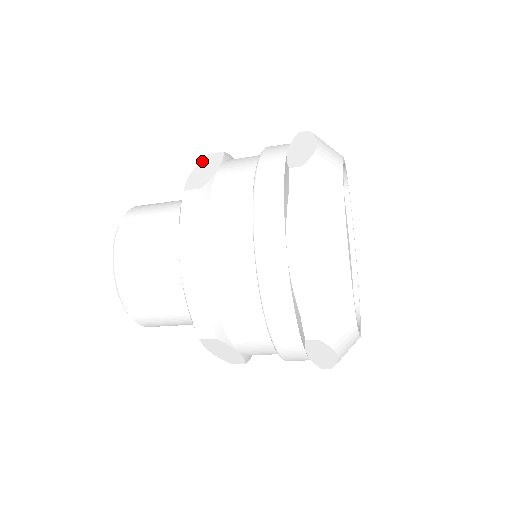
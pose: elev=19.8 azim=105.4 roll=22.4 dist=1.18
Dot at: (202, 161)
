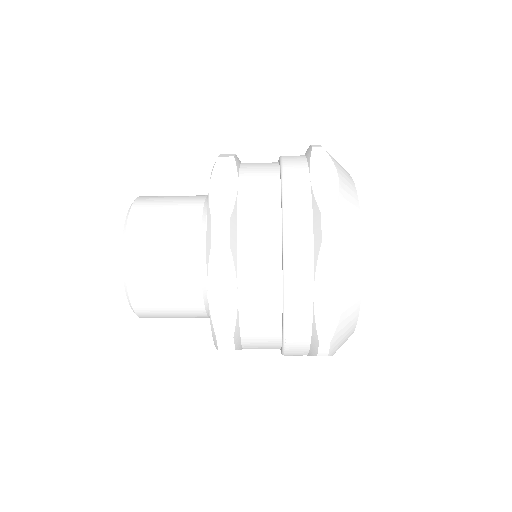
Dot at: occluded
